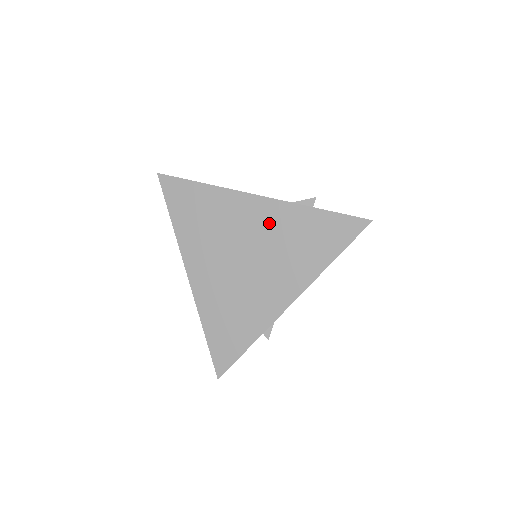
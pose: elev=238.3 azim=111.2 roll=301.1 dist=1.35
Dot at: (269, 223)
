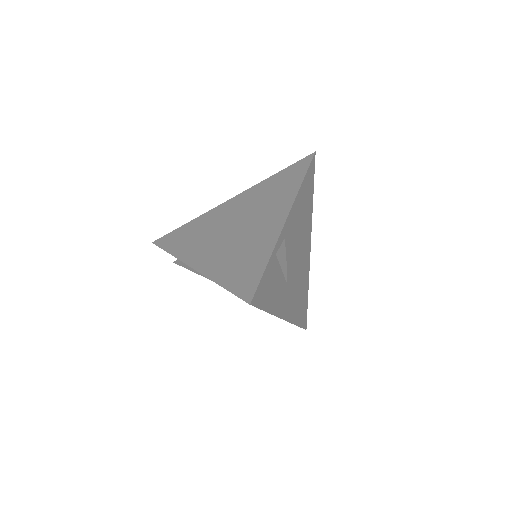
Dot at: (245, 201)
